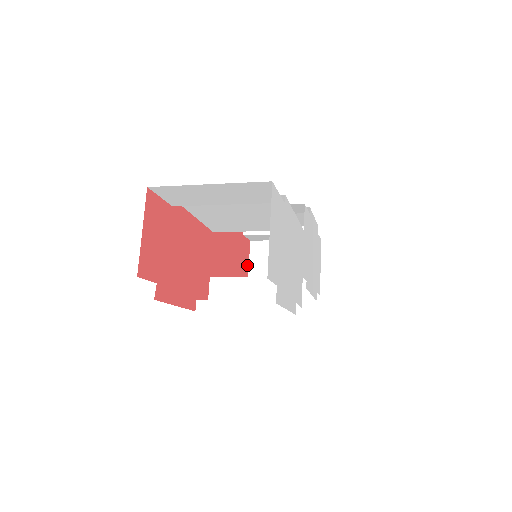
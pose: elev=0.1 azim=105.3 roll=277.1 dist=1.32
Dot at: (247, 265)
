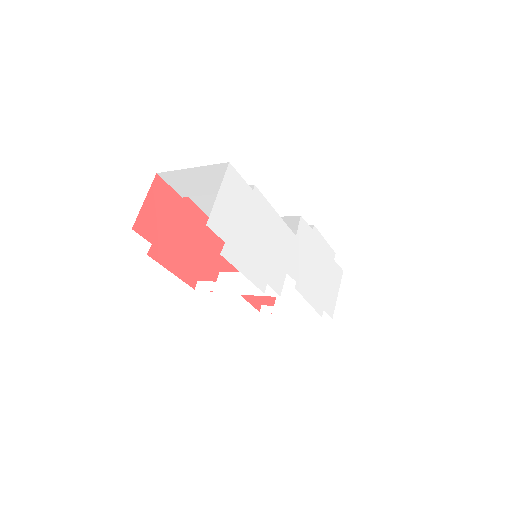
Dot at: occluded
